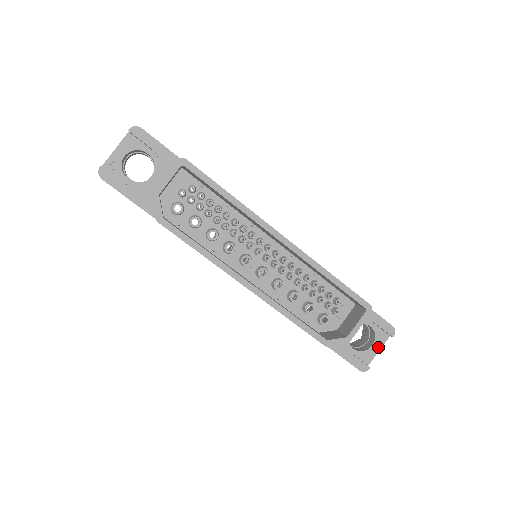
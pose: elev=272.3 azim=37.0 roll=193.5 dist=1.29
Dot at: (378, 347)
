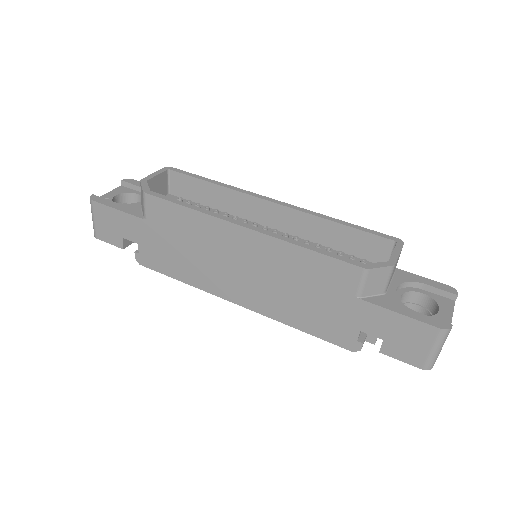
Dot at: (448, 312)
